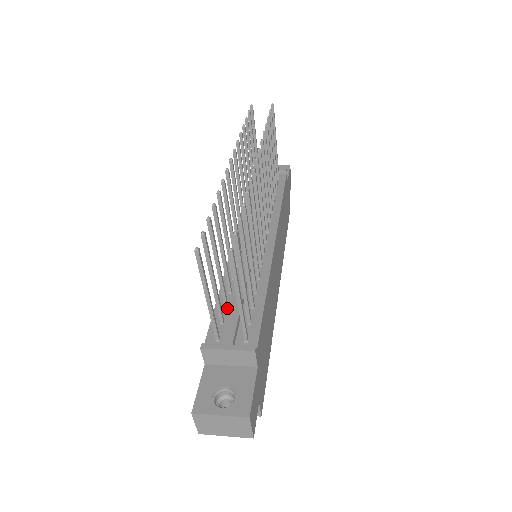
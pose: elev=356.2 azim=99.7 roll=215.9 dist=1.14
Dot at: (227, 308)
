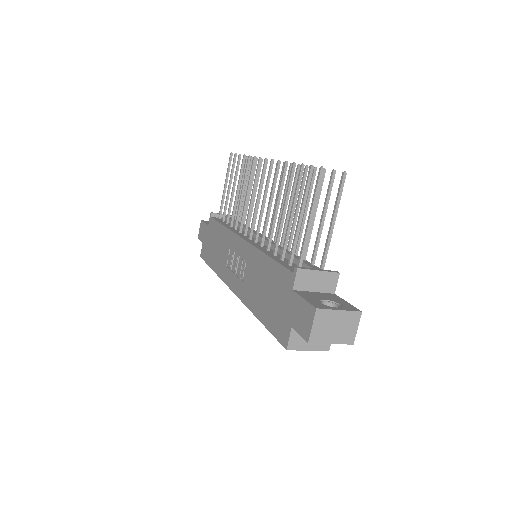
Dot at: (284, 260)
